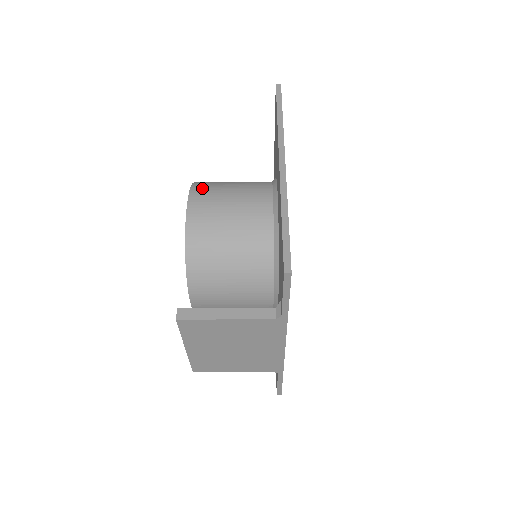
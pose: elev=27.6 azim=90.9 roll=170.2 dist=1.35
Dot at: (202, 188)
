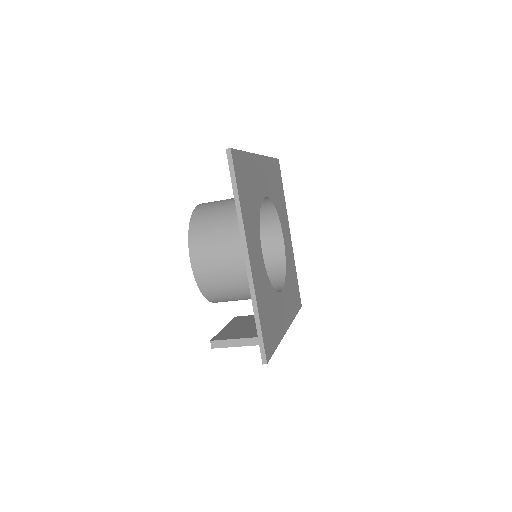
Dot at: (197, 242)
